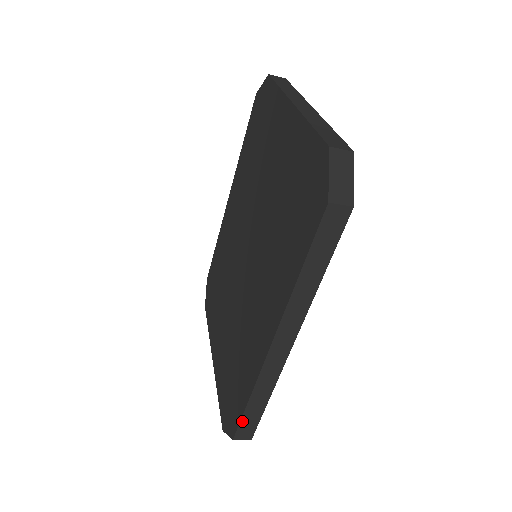
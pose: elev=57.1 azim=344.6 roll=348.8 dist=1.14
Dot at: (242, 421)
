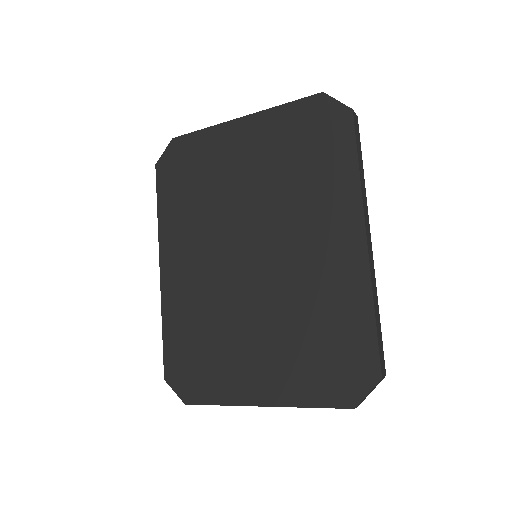
Dot at: (379, 346)
